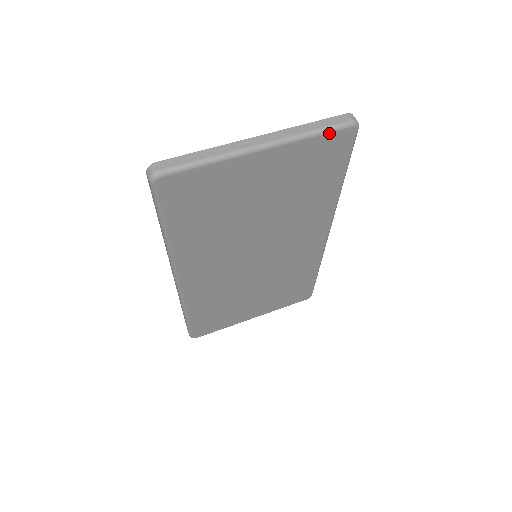
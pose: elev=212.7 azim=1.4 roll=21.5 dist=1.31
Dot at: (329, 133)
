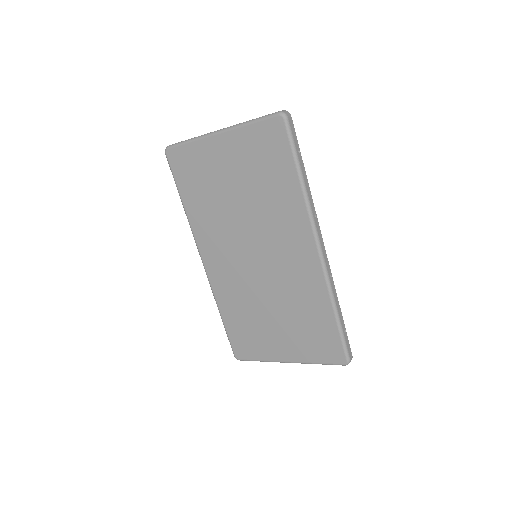
Dot at: (261, 121)
